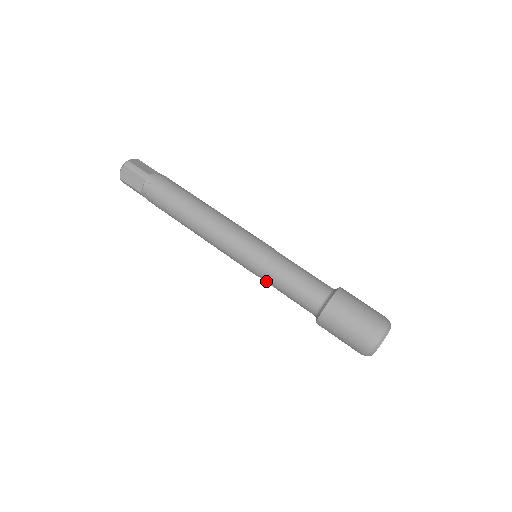
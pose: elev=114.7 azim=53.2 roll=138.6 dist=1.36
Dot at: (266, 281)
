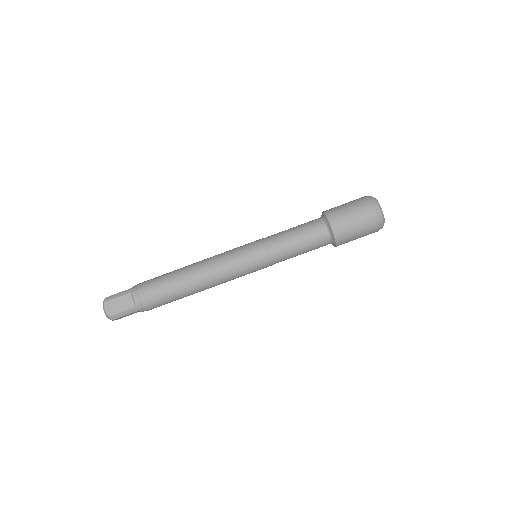
Dot at: (279, 257)
